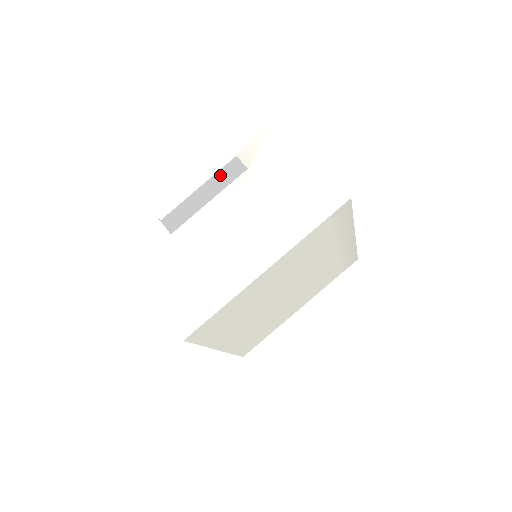
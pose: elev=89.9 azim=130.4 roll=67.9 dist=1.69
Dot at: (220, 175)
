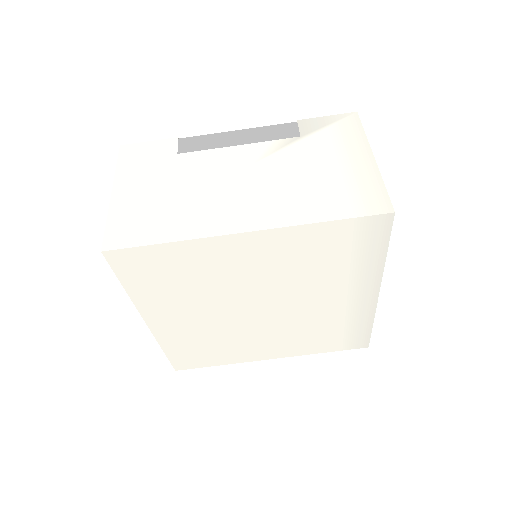
Dot at: (268, 129)
